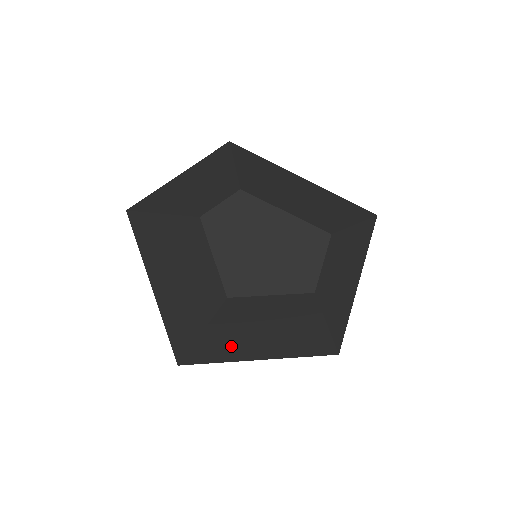
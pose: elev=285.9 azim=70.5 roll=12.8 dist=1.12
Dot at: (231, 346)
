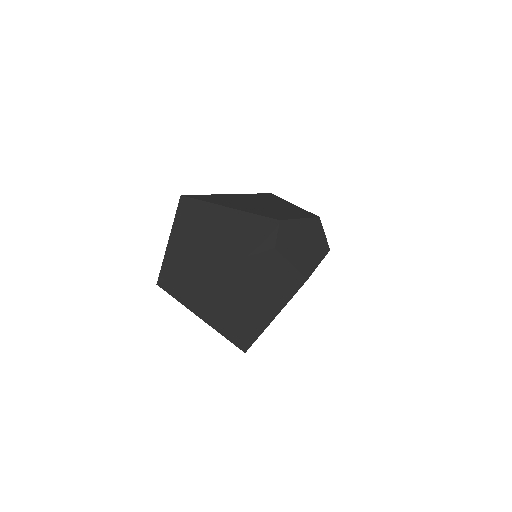
Dot at: occluded
